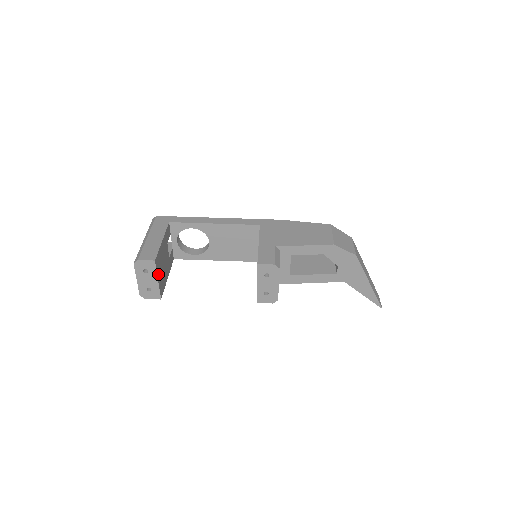
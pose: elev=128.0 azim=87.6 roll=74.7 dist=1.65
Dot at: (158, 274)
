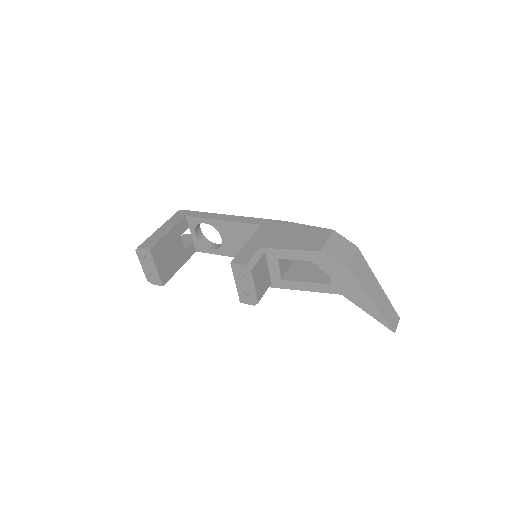
Dot at: (157, 262)
